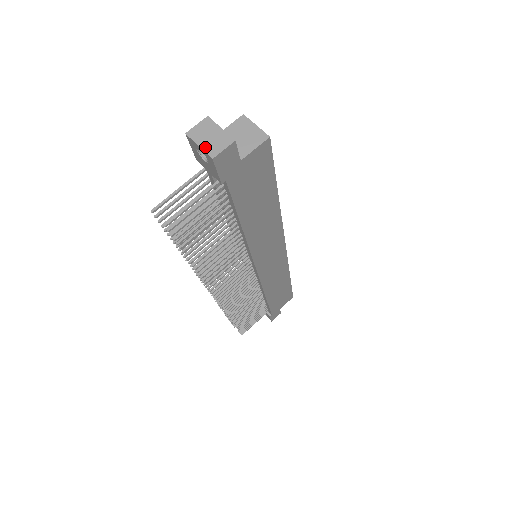
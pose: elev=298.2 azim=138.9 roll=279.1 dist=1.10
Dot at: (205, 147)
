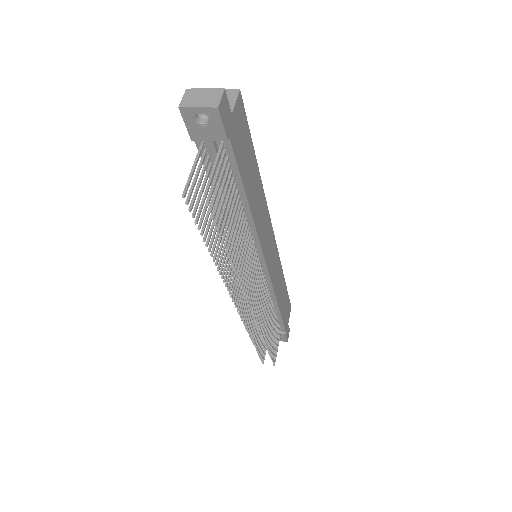
Dot at: (204, 105)
